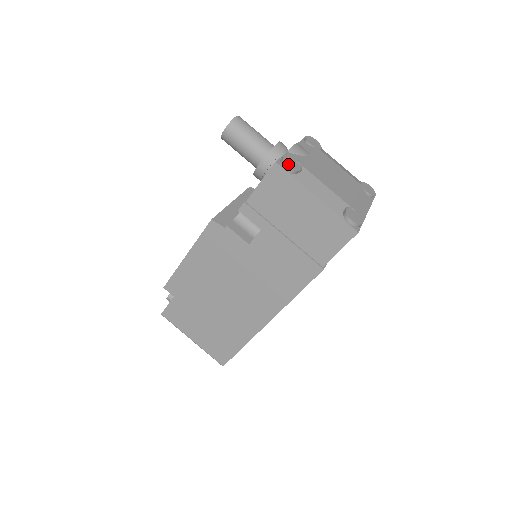
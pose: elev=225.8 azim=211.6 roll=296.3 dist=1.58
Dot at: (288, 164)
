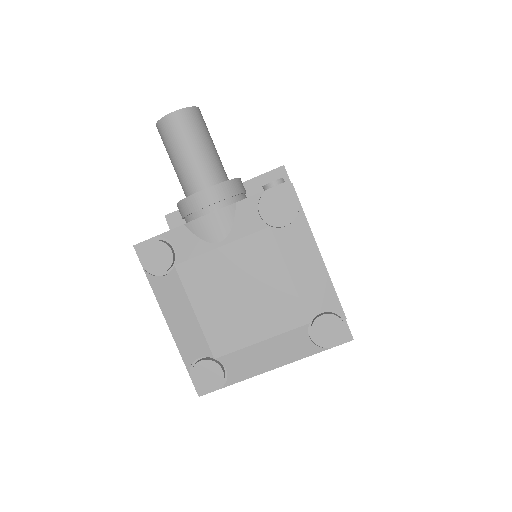
Dot at: (145, 259)
